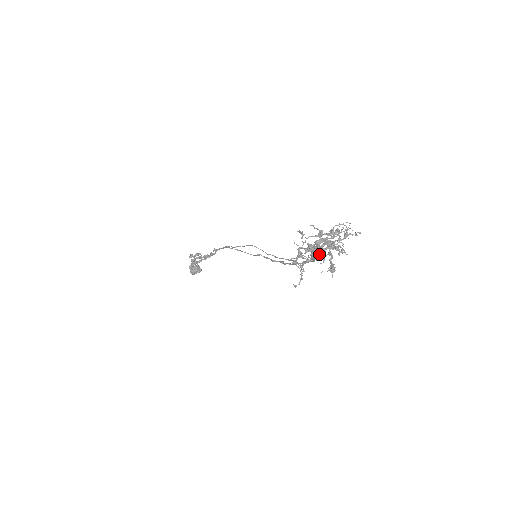
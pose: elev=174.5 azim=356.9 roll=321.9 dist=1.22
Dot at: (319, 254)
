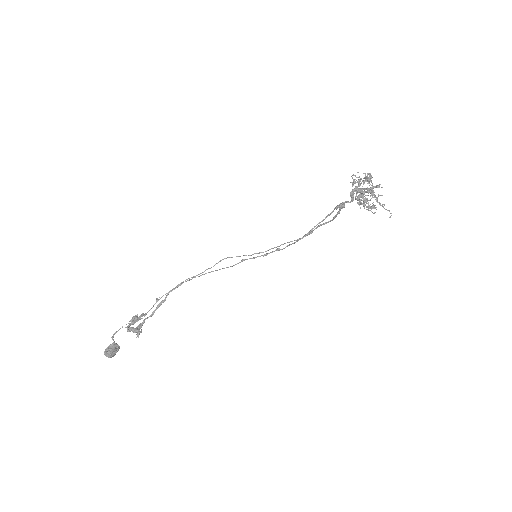
Dot at: (374, 194)
